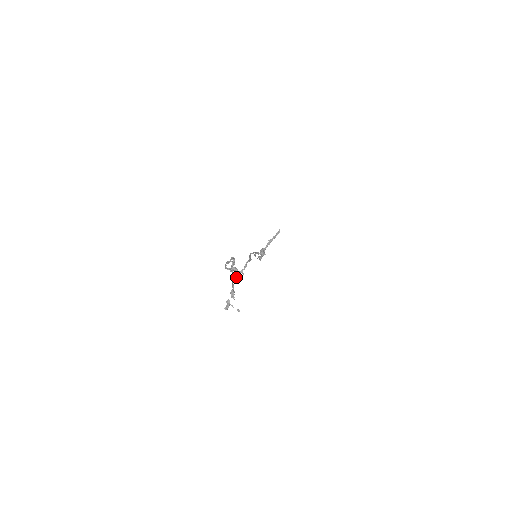
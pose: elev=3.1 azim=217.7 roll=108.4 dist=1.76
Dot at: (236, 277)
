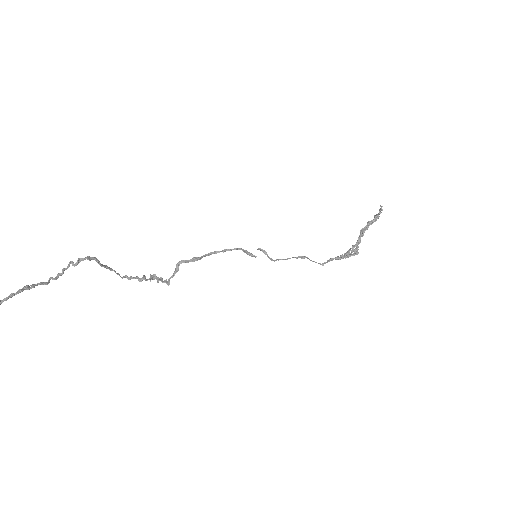
Dot at: (39, 283)
